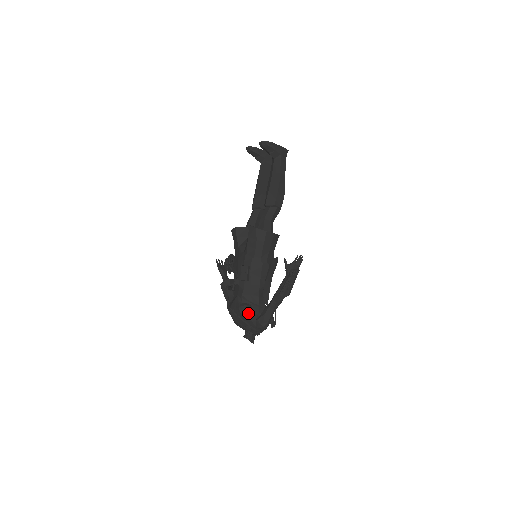
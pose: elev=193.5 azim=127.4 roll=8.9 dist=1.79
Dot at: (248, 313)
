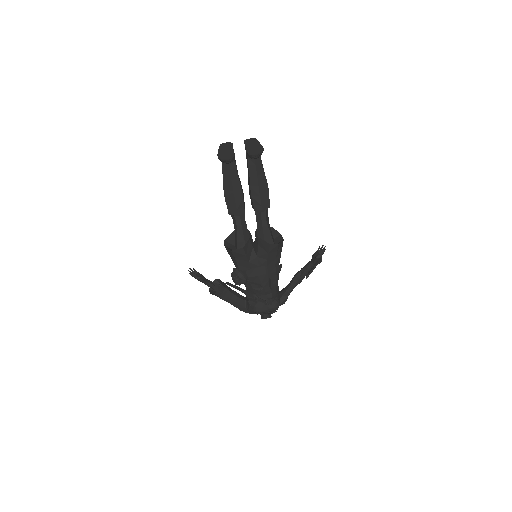
Dot at: (279, 305)
